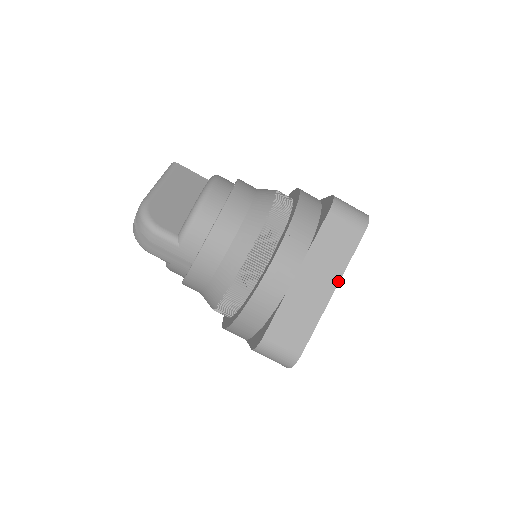
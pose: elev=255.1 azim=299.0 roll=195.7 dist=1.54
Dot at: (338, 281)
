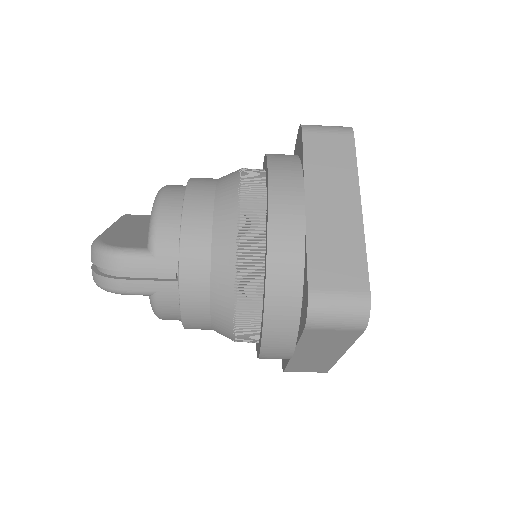
Dot at: (358, 192)
